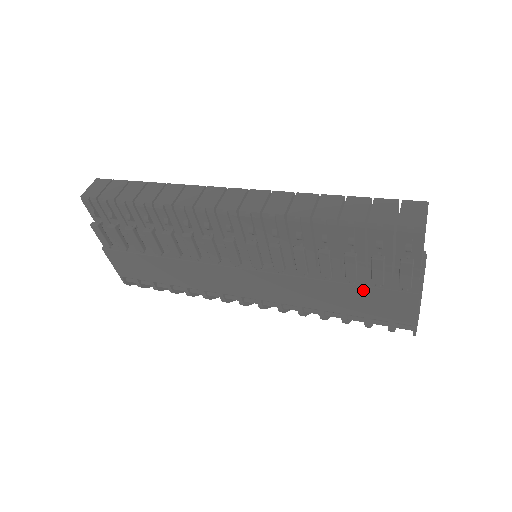
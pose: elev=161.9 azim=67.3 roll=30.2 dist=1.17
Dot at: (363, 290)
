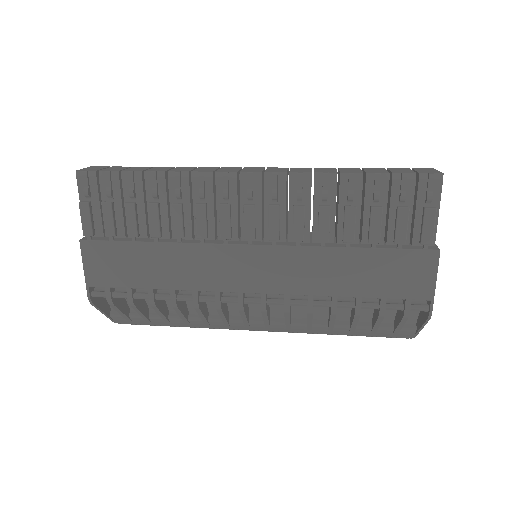
Dot at: (384, 255)
